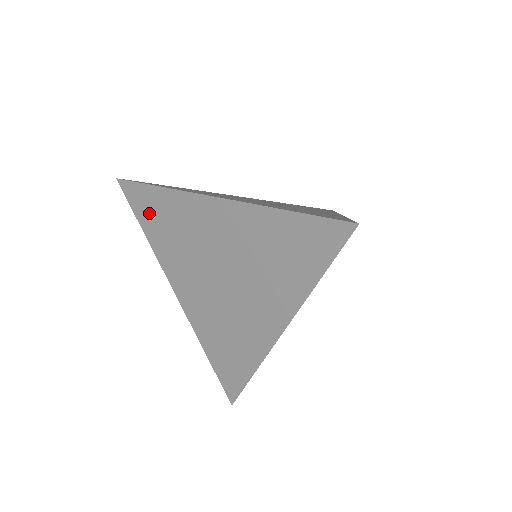
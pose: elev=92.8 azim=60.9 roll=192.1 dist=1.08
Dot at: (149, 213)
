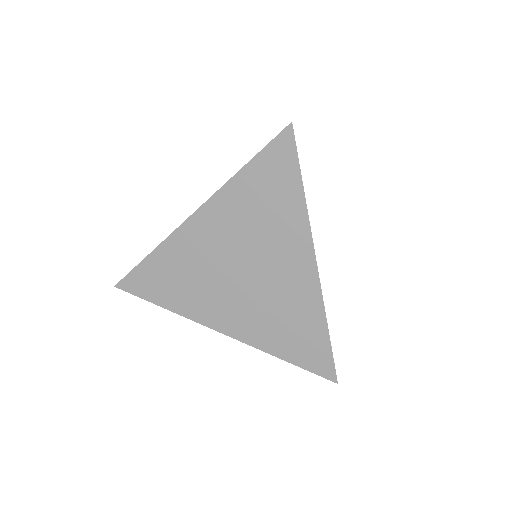
Dot at: (156, 285)
